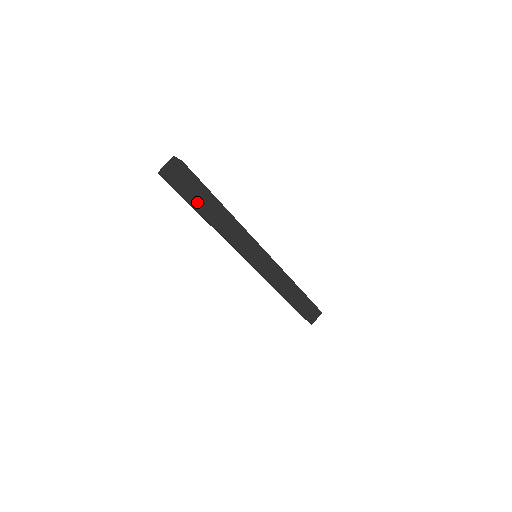
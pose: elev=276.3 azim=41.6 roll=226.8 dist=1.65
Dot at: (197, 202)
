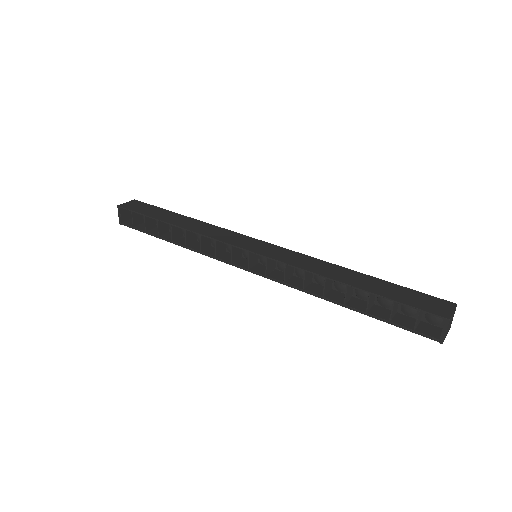
Dot at: (152, 215)
